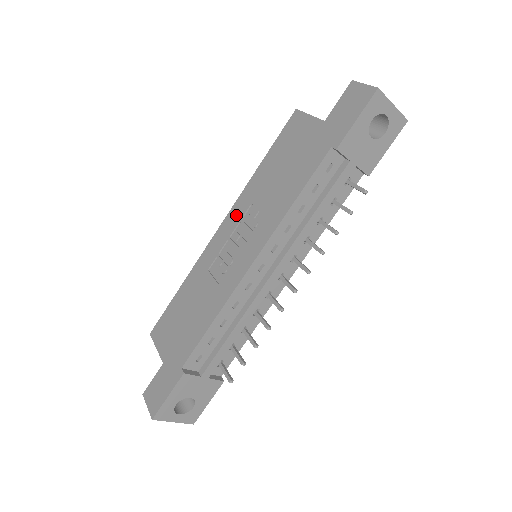
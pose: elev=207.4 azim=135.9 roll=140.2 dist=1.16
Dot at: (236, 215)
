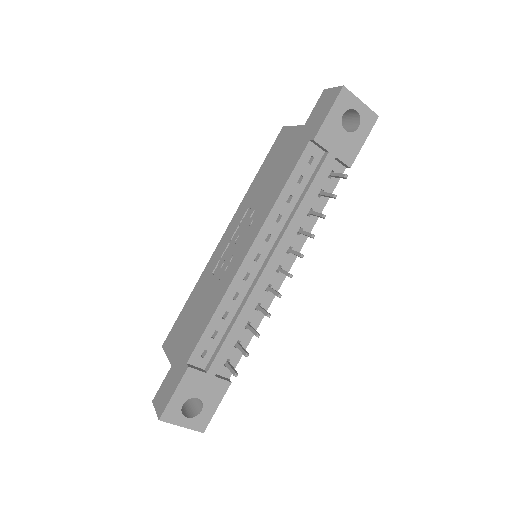
Dot at: (236, 221)
